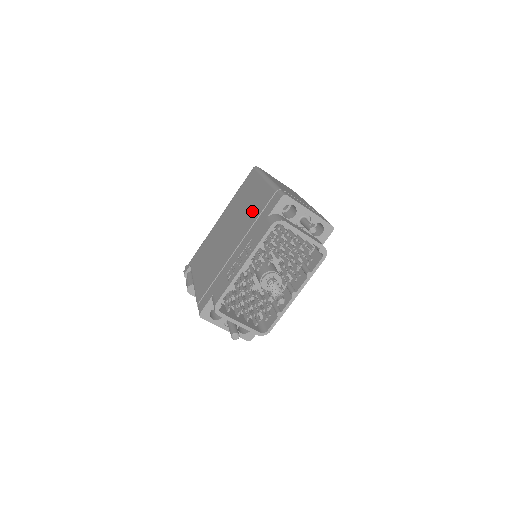
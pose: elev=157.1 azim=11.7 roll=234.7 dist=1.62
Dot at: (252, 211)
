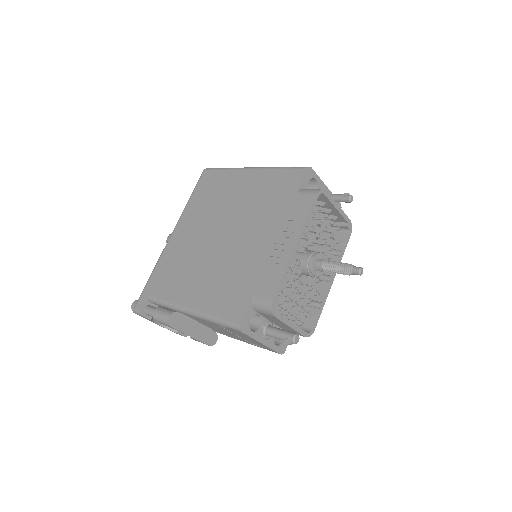
Dot at: (255, 199)
